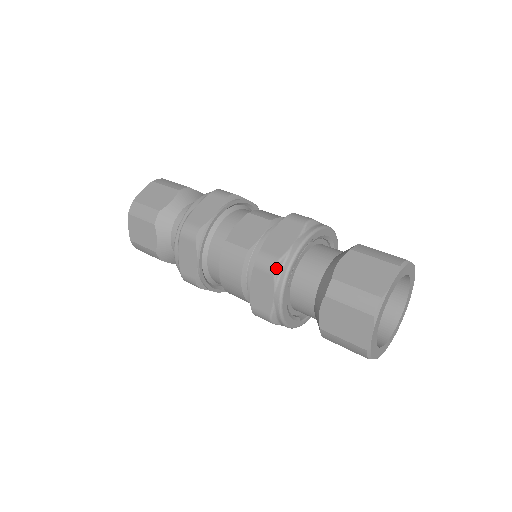
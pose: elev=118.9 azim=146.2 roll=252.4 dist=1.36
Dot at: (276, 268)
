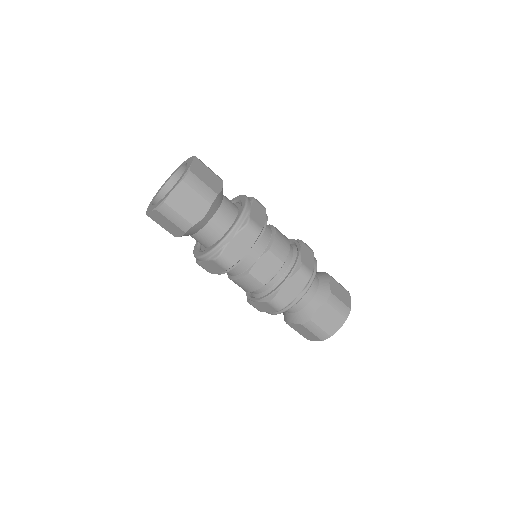
Dot at: occluded
